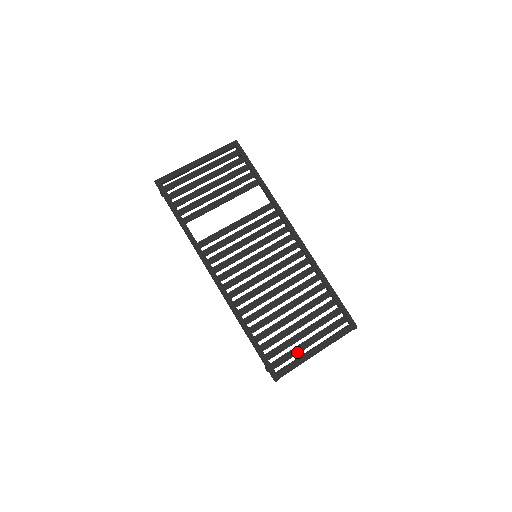
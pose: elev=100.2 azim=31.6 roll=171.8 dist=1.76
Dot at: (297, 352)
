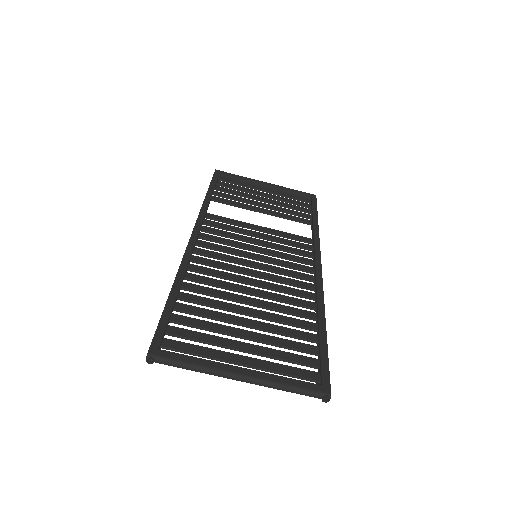
Dot at: (213, 355)
